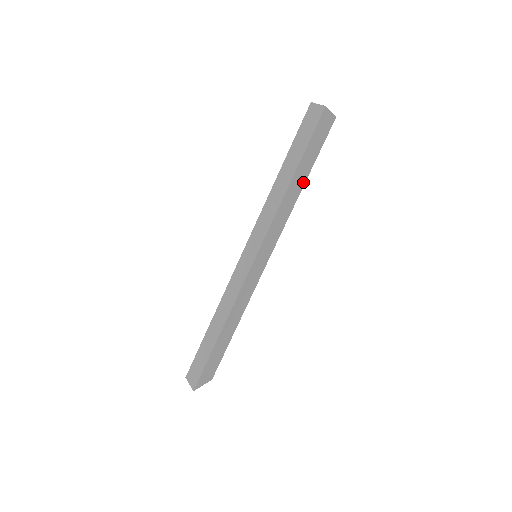
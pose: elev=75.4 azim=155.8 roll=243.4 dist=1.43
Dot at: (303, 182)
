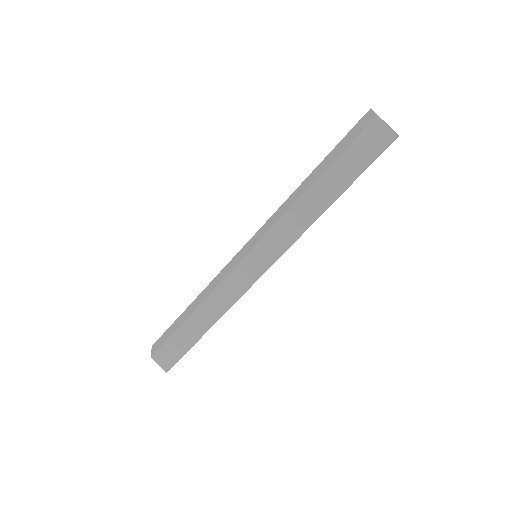
Dot at: occluded
